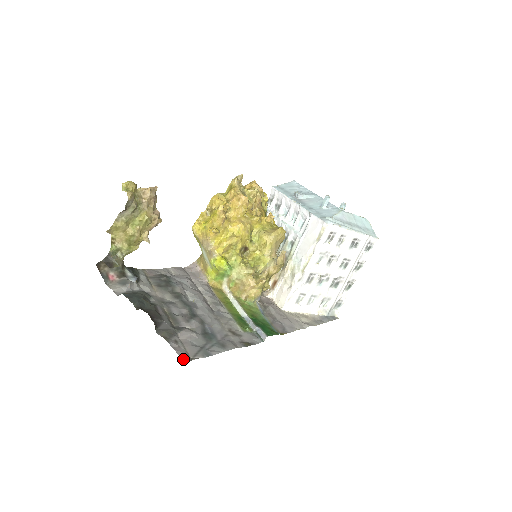
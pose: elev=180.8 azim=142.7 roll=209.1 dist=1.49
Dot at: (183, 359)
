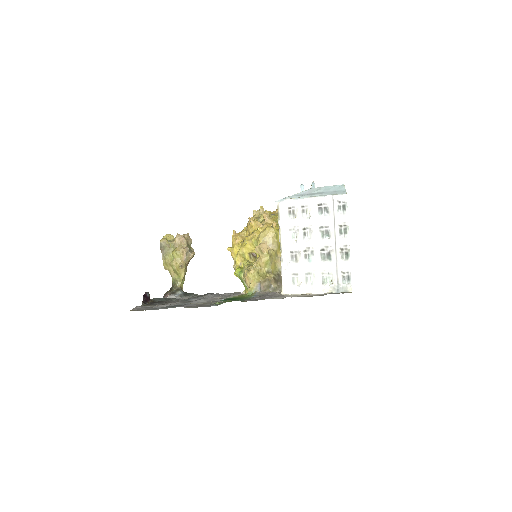
Dot at: (131, 310)
